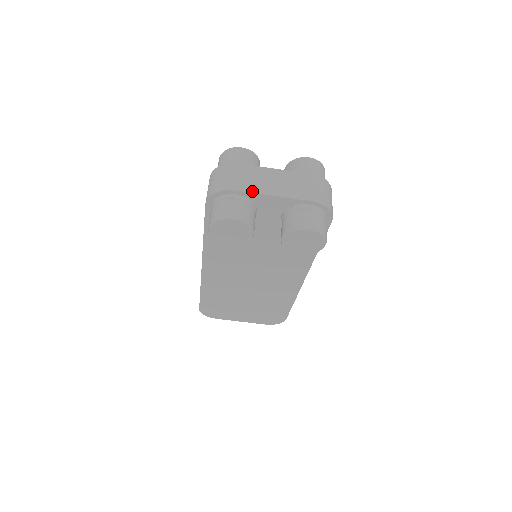
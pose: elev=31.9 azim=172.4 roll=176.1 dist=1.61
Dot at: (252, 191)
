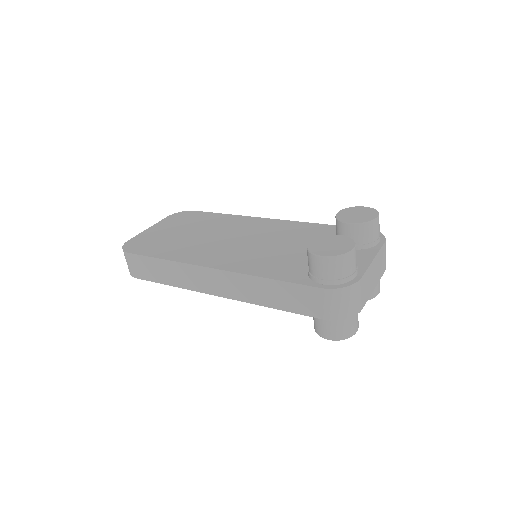
Dot at: occluded
